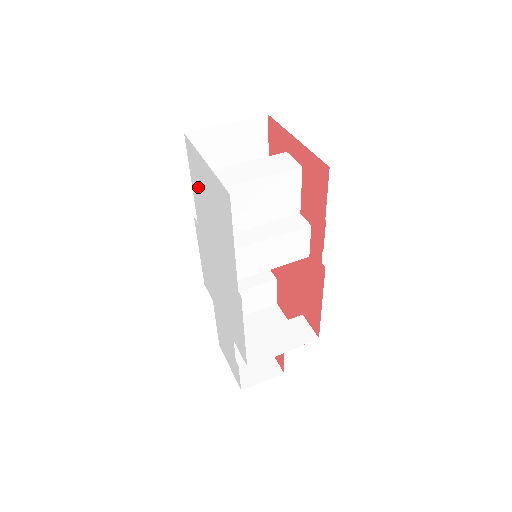
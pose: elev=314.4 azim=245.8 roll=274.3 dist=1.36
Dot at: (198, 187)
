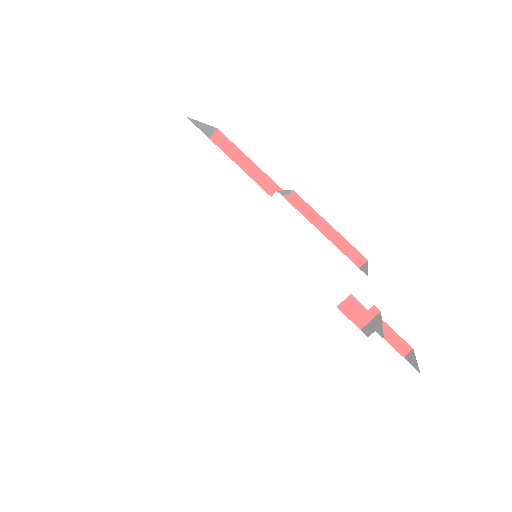
Dot at: (160, 227)
